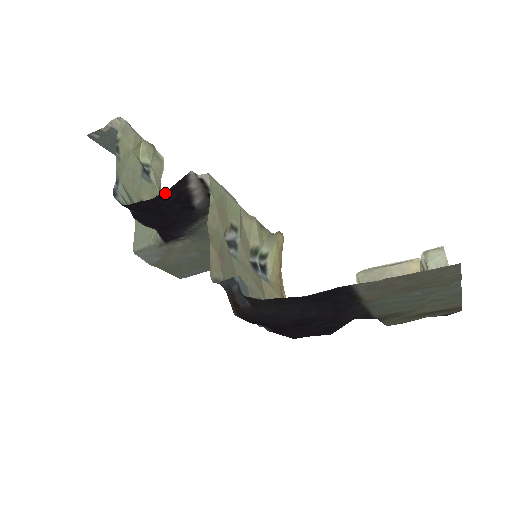
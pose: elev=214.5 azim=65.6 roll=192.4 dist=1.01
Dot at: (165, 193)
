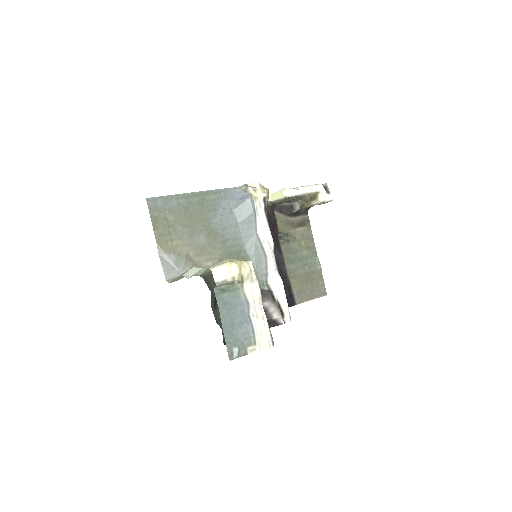
Dot at: occluded
